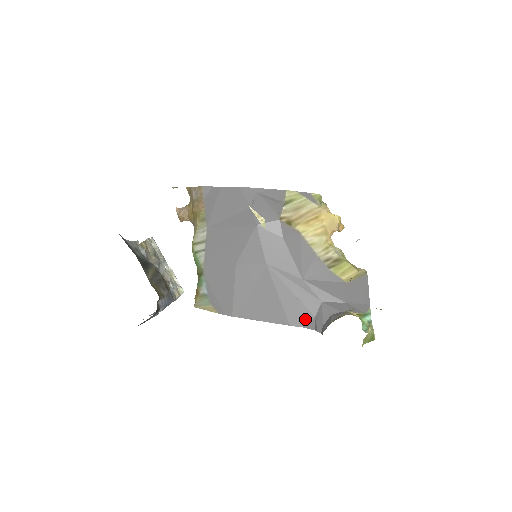
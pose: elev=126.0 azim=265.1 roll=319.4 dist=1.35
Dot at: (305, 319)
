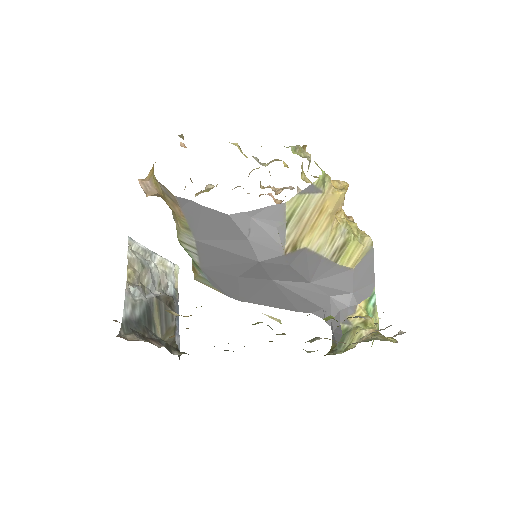
Dot at: (314, 310)
